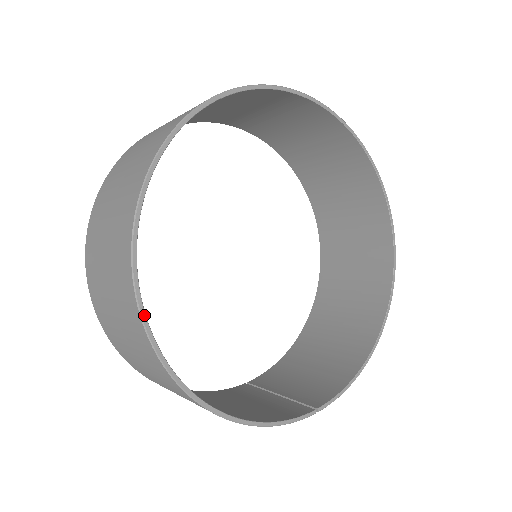
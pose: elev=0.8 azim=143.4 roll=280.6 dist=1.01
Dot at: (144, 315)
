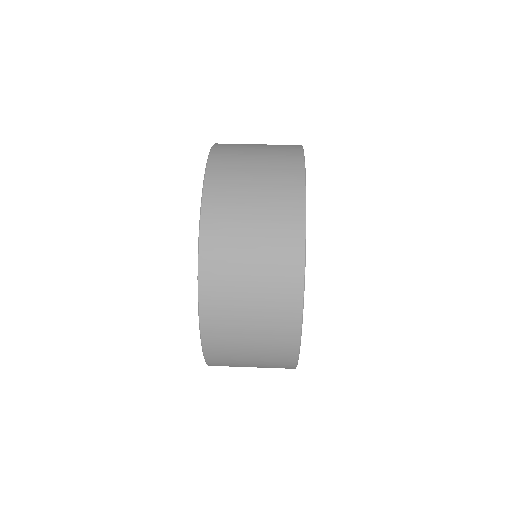
Dot at: occluded
